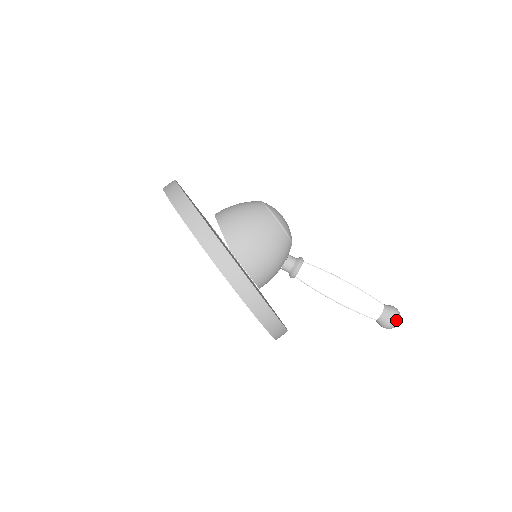
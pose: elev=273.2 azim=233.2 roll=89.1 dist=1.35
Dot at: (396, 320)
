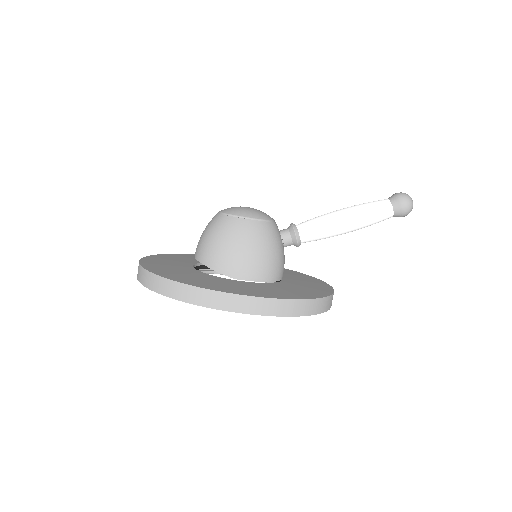
Dot at: (409, 203)
